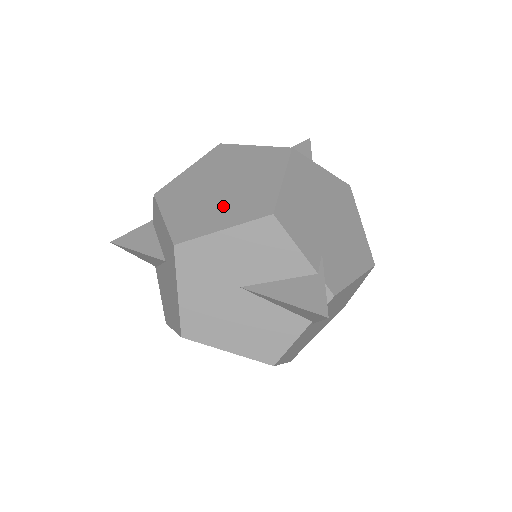
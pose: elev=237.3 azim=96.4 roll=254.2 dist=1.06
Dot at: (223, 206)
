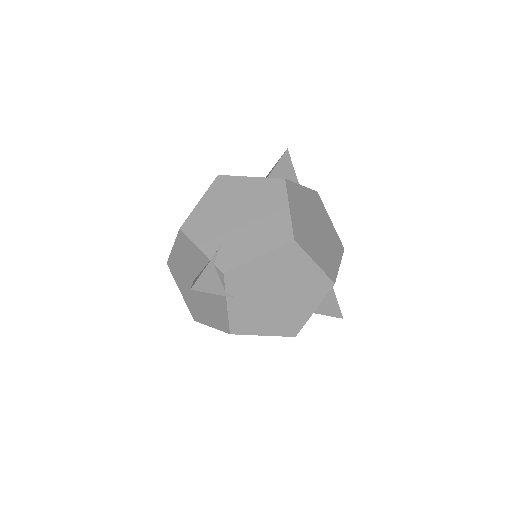
Dot at: occluded
